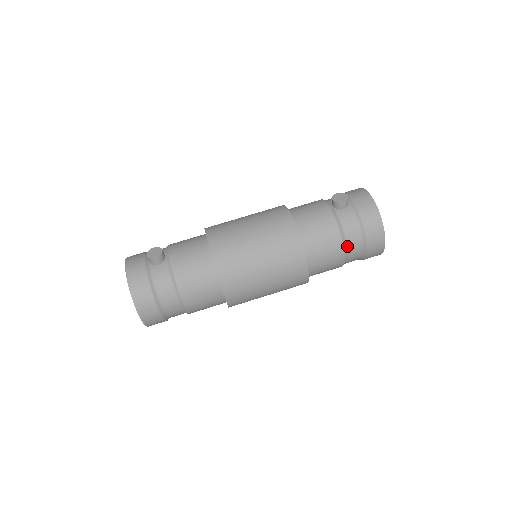
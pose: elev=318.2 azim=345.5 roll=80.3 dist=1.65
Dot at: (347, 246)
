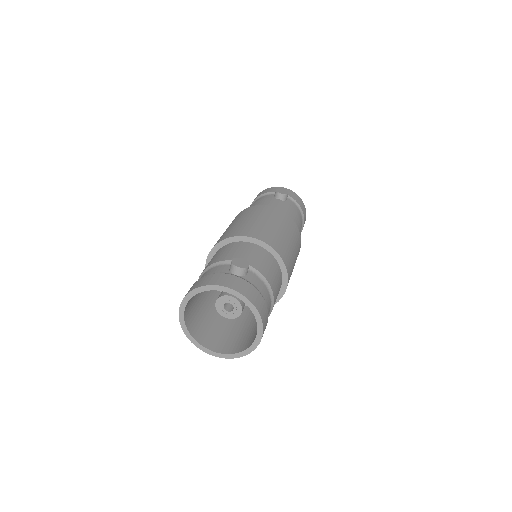
Dot at: occluded
